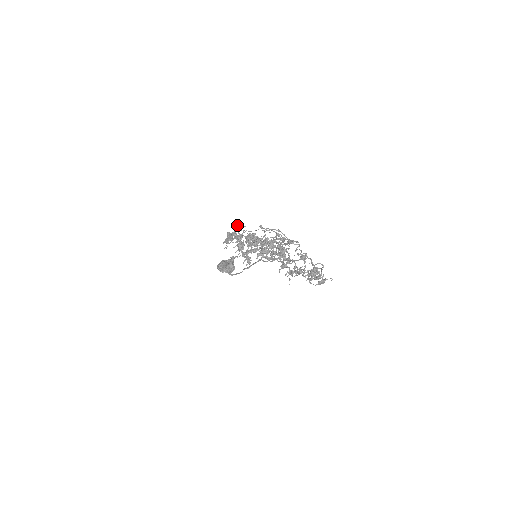
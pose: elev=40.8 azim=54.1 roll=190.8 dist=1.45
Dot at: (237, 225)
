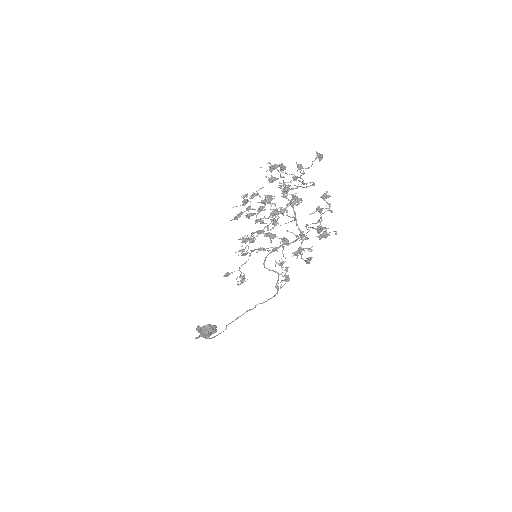
Dot at: occluded
